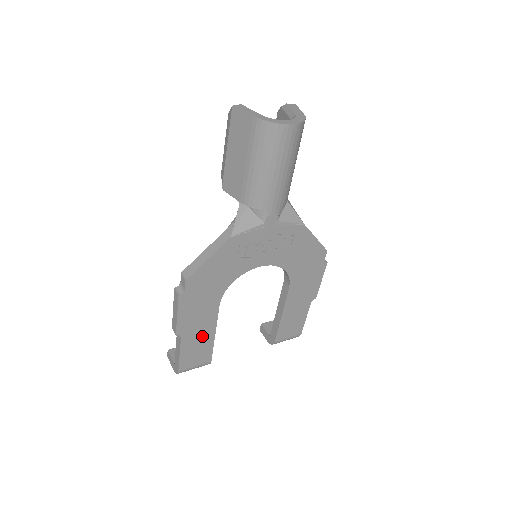
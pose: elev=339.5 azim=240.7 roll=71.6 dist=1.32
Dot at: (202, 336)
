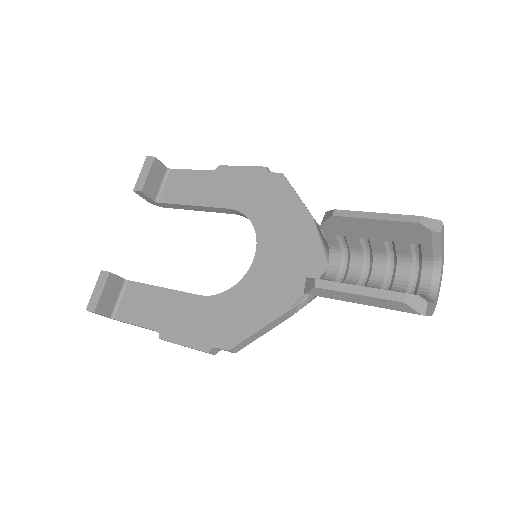
Dot at: occluded
